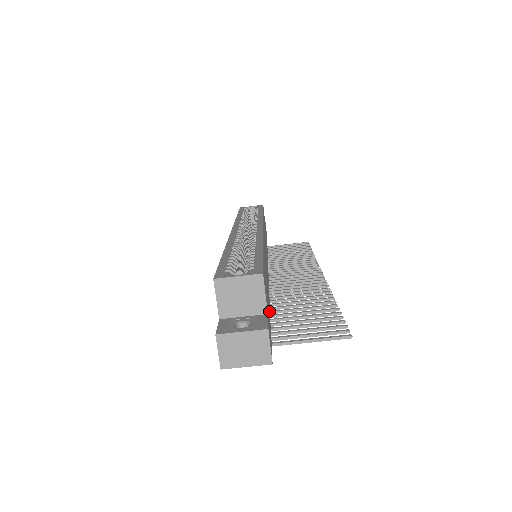
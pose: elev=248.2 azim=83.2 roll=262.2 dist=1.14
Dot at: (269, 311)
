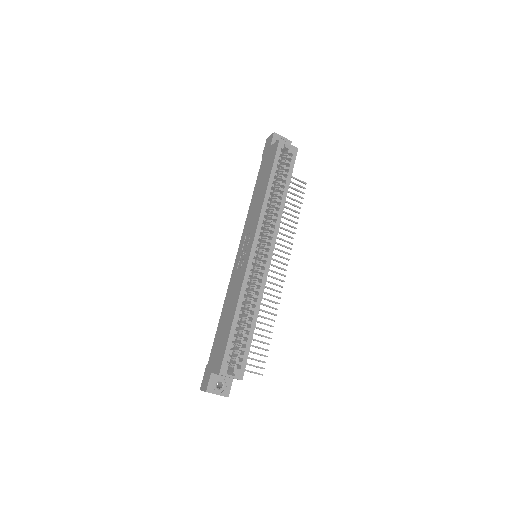
Dot at: occluded
